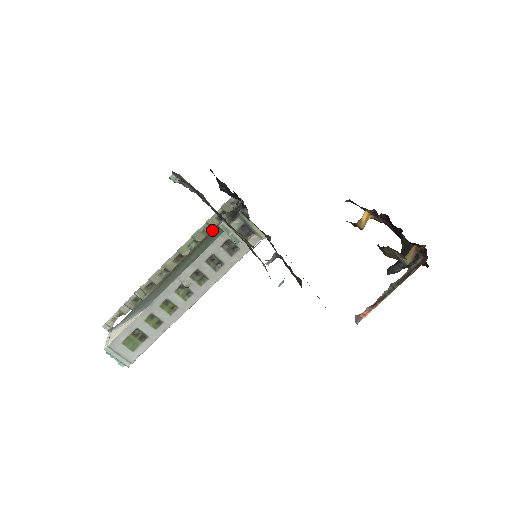
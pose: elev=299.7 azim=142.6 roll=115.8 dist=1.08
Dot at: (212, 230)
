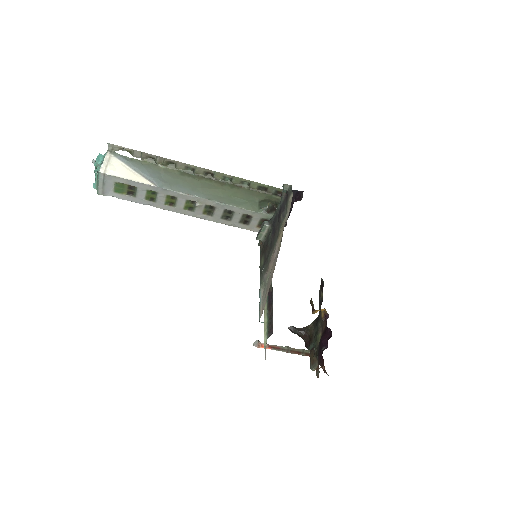
Dot at: (247, 187)
